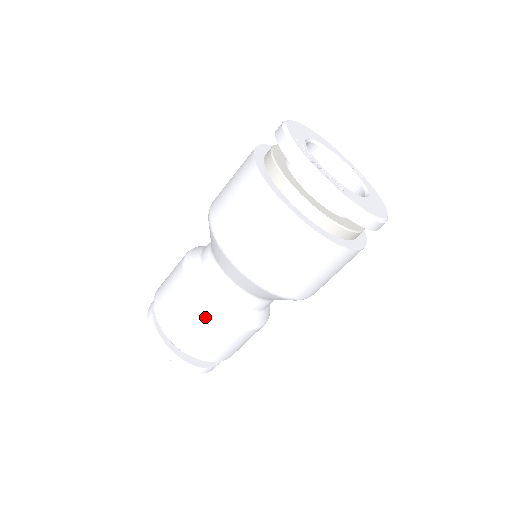
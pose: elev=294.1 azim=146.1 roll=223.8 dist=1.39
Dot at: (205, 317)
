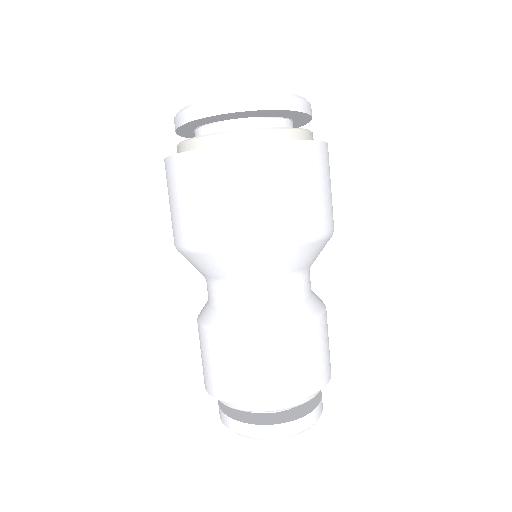
Dot at: (205, 335)
